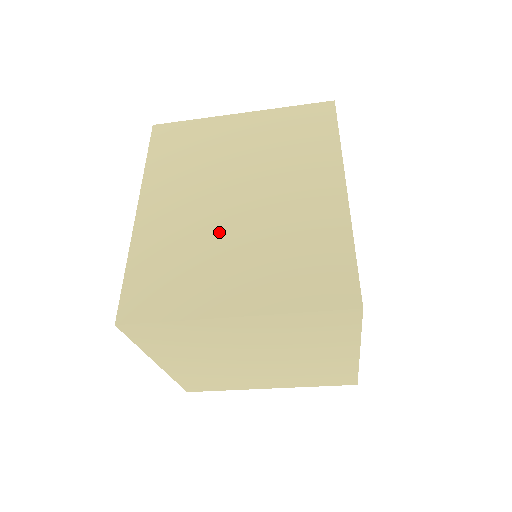
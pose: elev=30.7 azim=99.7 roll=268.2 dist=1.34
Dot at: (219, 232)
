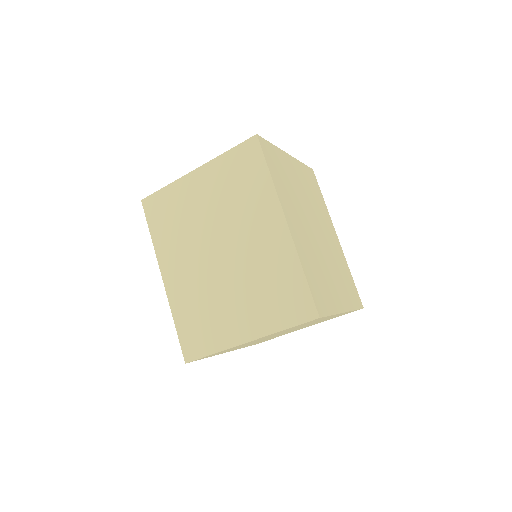
Dot at: (218, 283)
